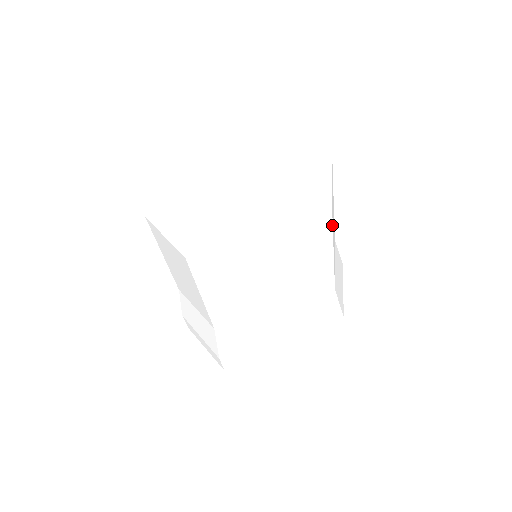
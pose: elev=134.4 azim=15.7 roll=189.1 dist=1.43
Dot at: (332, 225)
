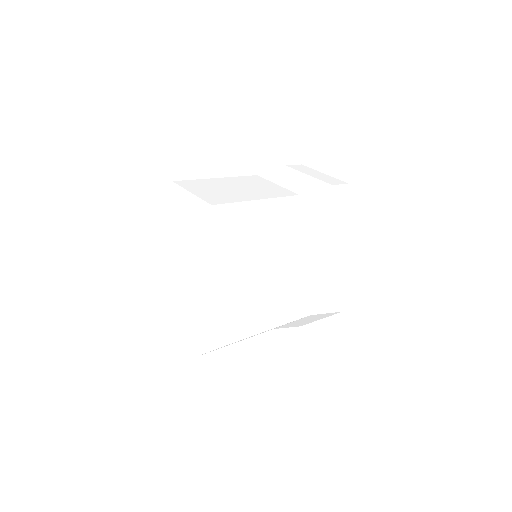
Dot at: (242, 339)
